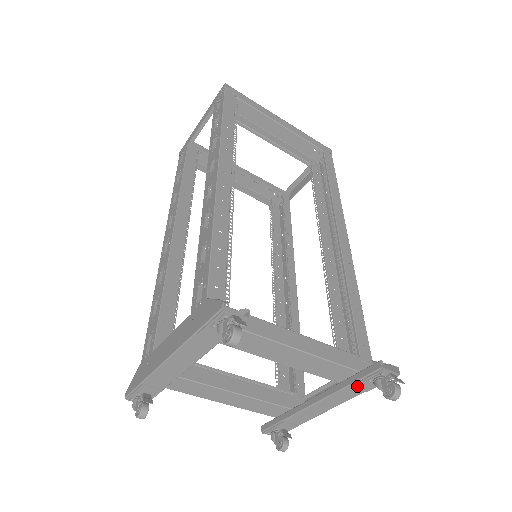
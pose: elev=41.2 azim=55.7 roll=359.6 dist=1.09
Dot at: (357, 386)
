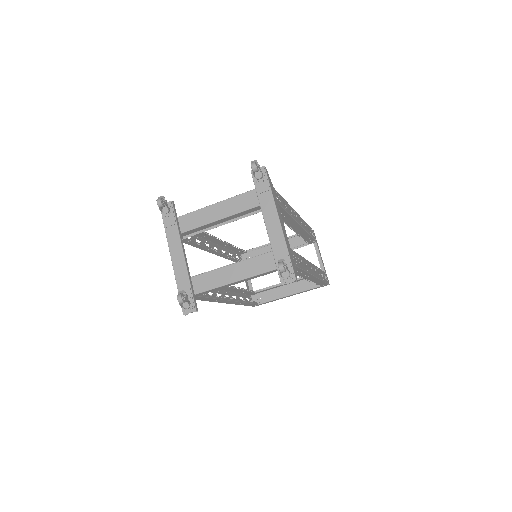
Dot at: (260, 191)
